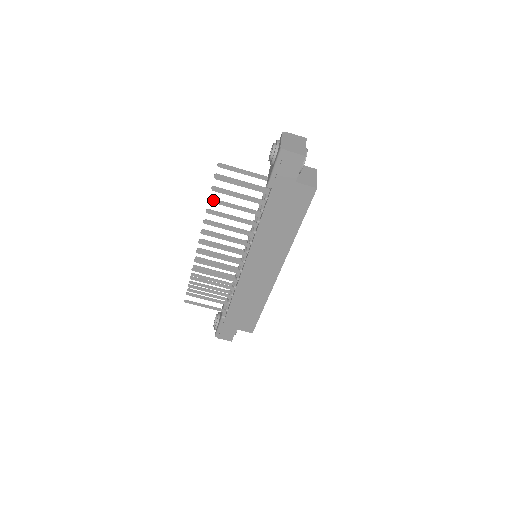
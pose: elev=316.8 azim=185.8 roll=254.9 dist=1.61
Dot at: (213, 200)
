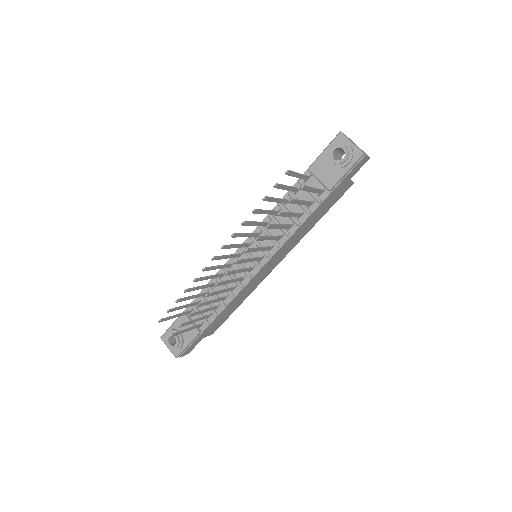
Dot at: (281, 213)
